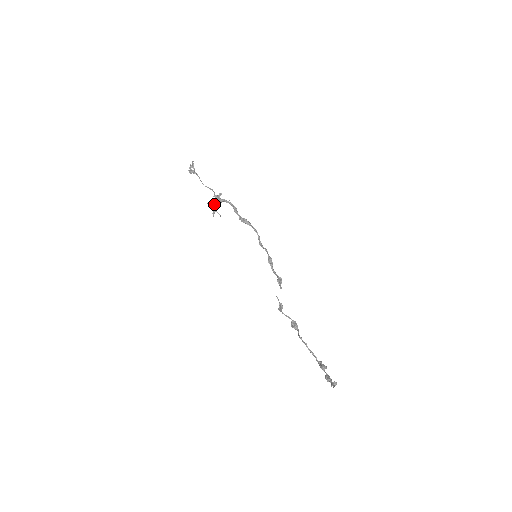
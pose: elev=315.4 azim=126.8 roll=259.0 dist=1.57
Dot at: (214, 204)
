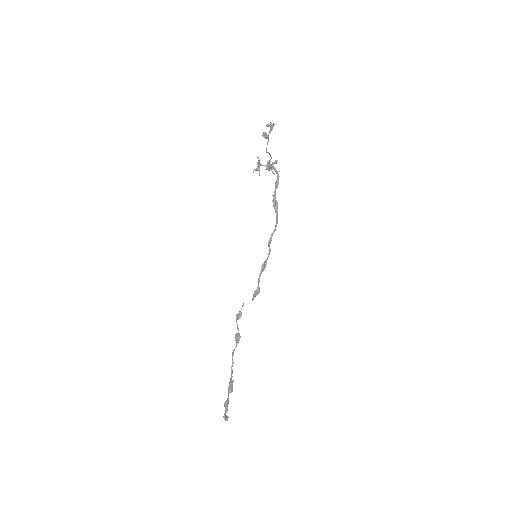
Dot at: (262, 165)
